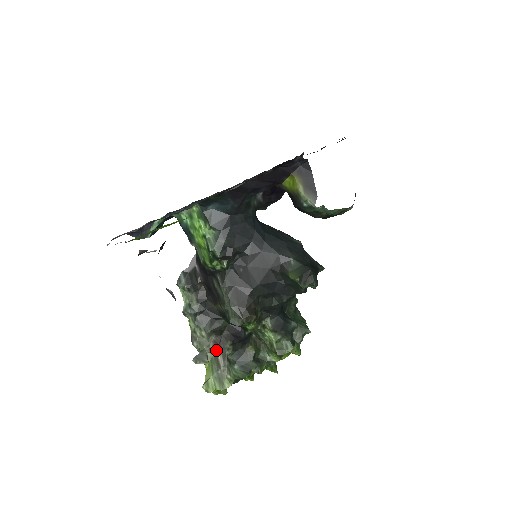
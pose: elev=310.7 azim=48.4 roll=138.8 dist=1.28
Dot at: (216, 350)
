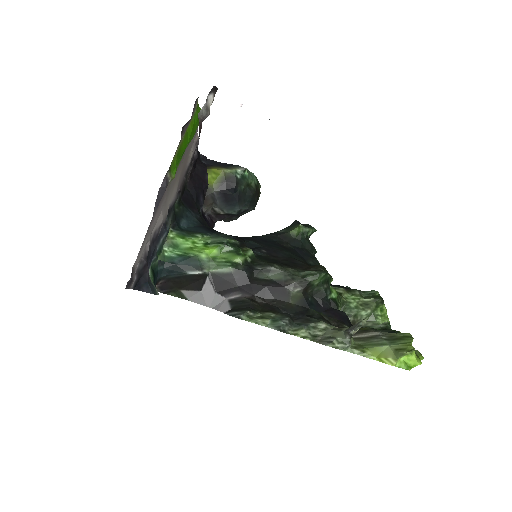
Dot at: occluded
